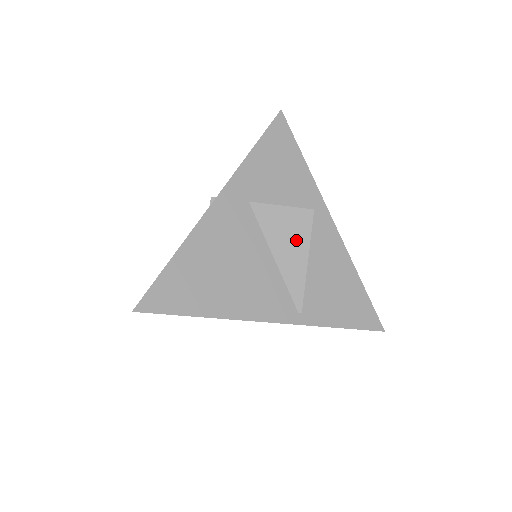
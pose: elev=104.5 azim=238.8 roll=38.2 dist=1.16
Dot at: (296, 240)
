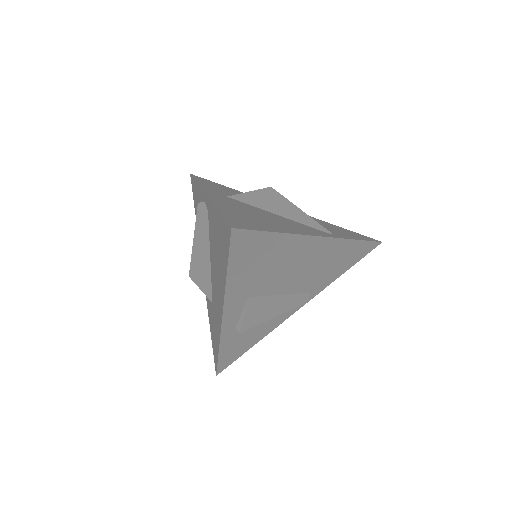
Dot at: (279, 202)
